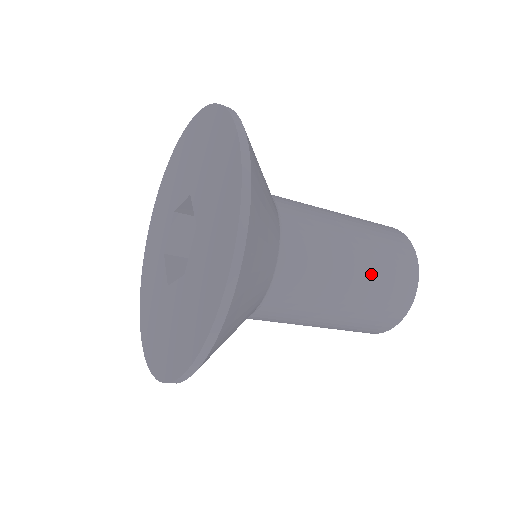
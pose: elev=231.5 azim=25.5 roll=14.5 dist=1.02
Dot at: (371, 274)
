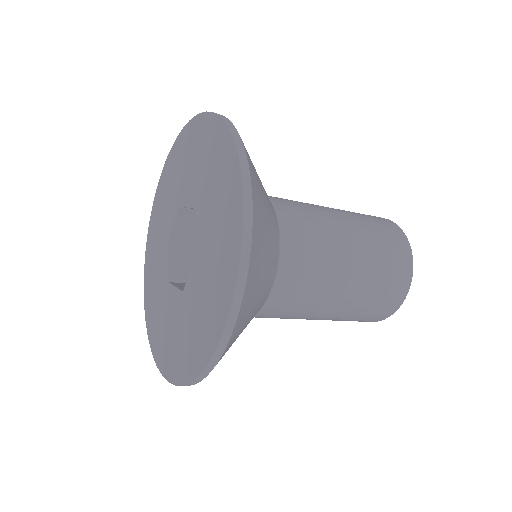
Dot at: (362, 291)
